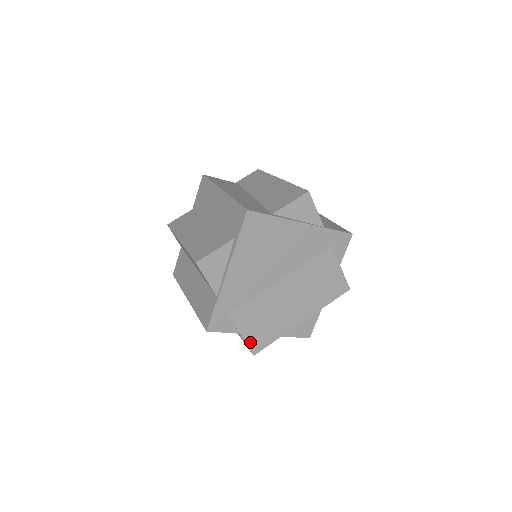
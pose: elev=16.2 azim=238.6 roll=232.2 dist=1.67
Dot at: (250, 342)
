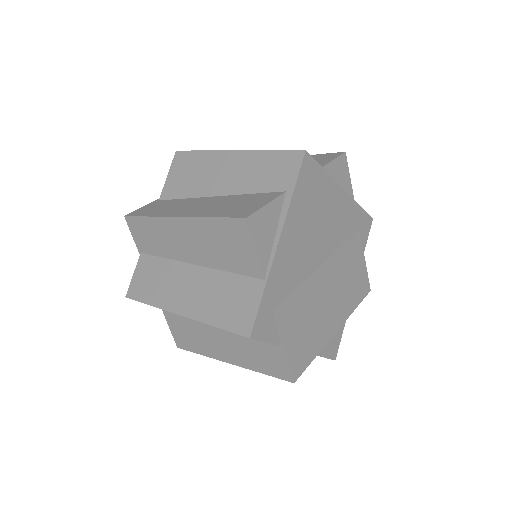
Dot at: (292, 360)
